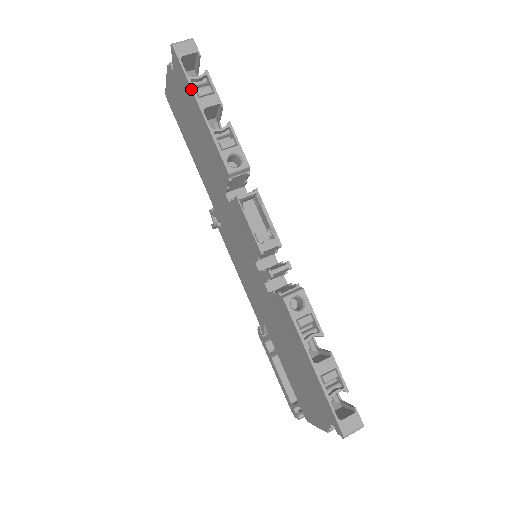
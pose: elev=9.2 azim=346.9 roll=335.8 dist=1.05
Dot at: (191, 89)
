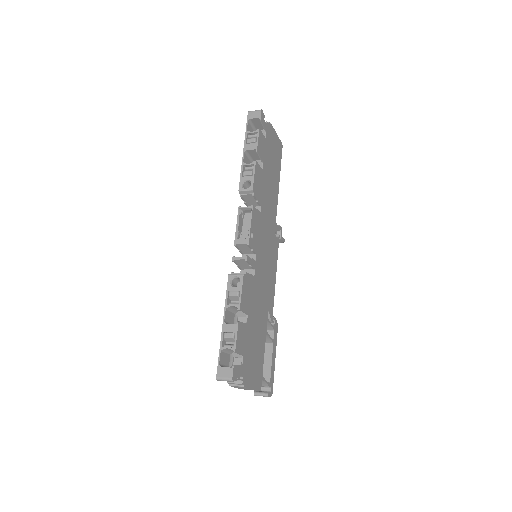
Dot at: (245, 138)
